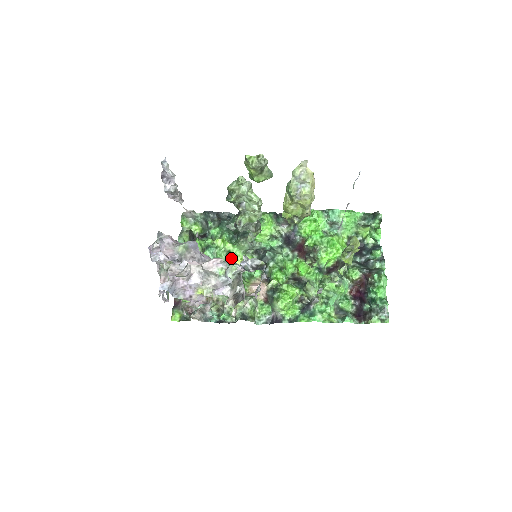
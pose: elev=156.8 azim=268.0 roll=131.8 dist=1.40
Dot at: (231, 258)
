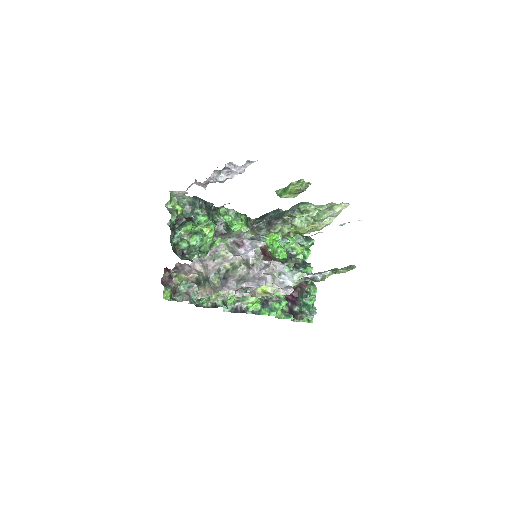
Dot at: (212, 247)
